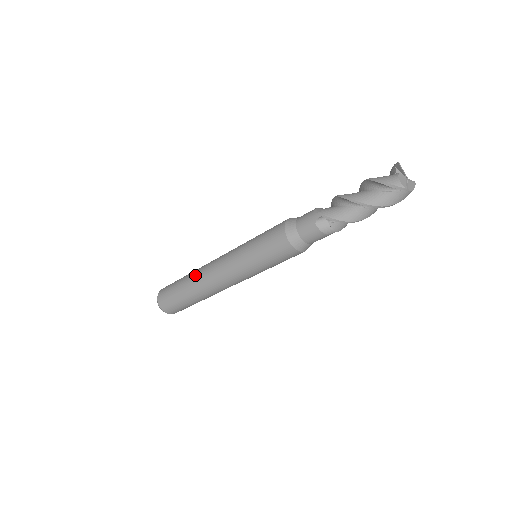
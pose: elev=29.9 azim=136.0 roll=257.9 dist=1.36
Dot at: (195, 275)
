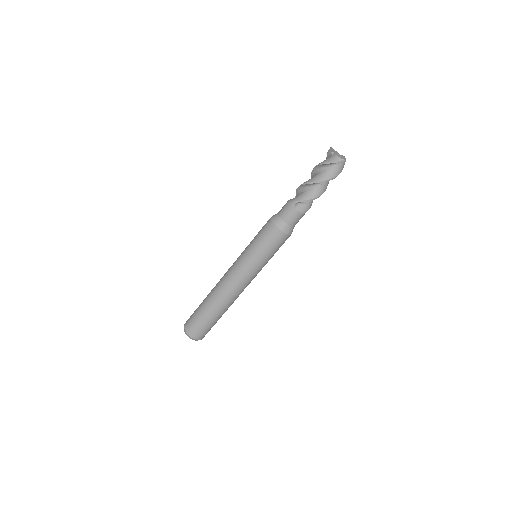
Dot at: (214, 295)
